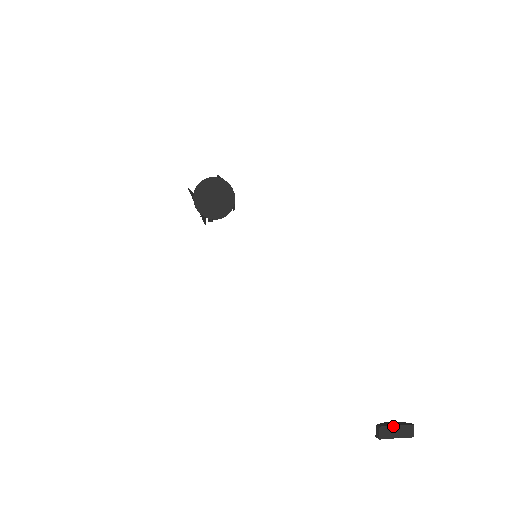
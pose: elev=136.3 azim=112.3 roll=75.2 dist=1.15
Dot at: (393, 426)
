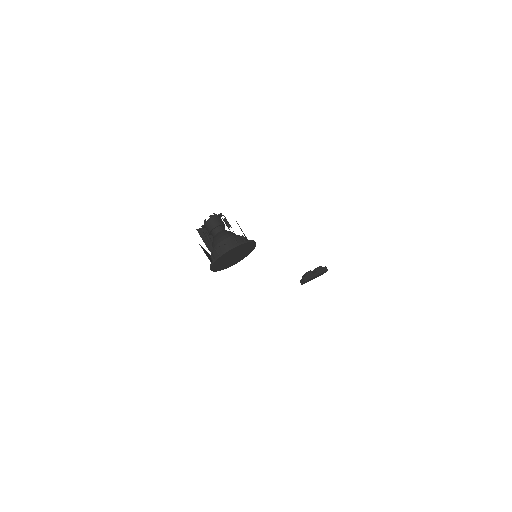
Dot at: (314, 277)
